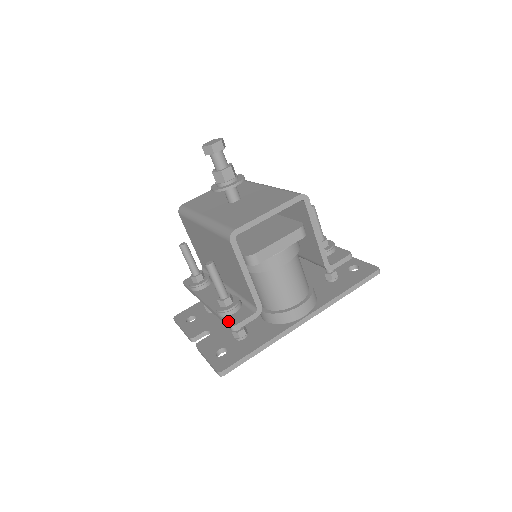
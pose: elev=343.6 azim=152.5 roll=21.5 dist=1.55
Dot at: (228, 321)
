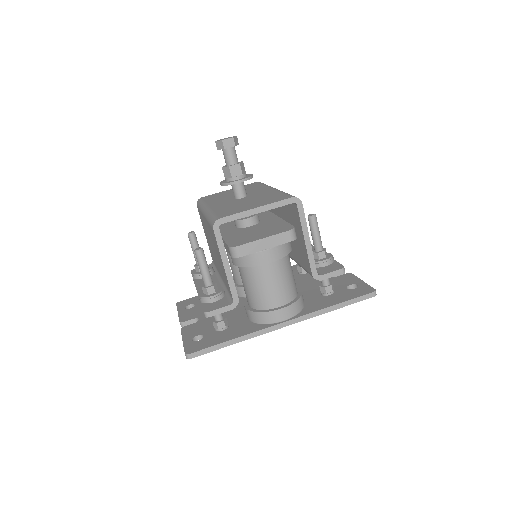
Dot at: (205, 307)
